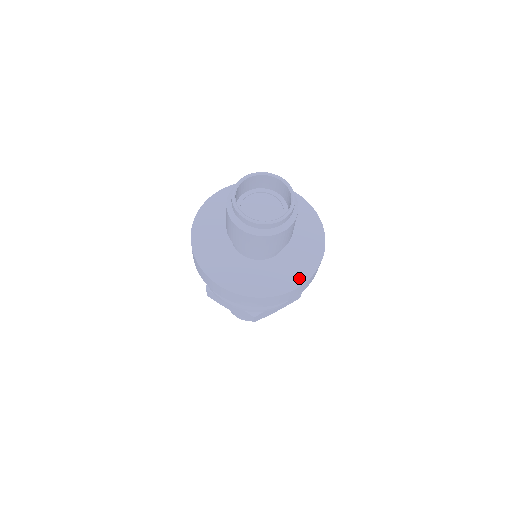
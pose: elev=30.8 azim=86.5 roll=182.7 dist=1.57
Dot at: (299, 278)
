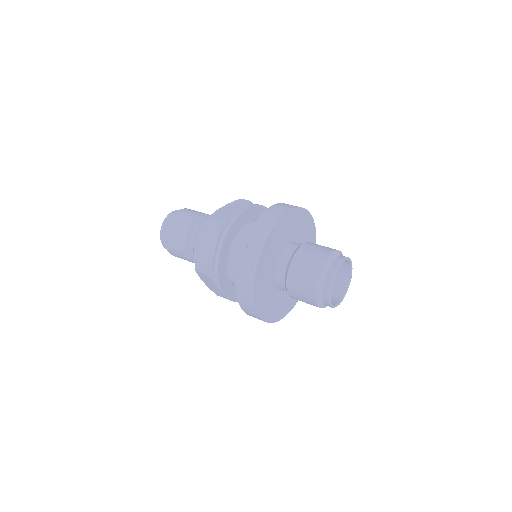
Dot at: (293, 304)
